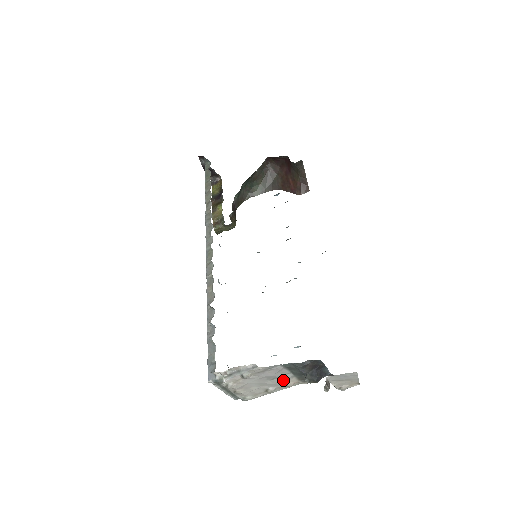
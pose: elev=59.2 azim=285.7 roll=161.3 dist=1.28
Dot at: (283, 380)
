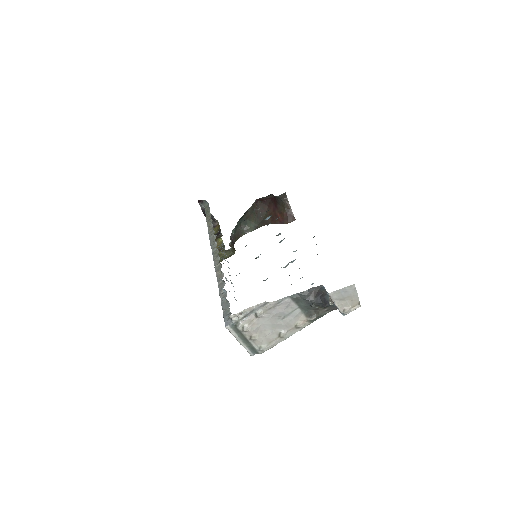
Dot at: (293, 318)
